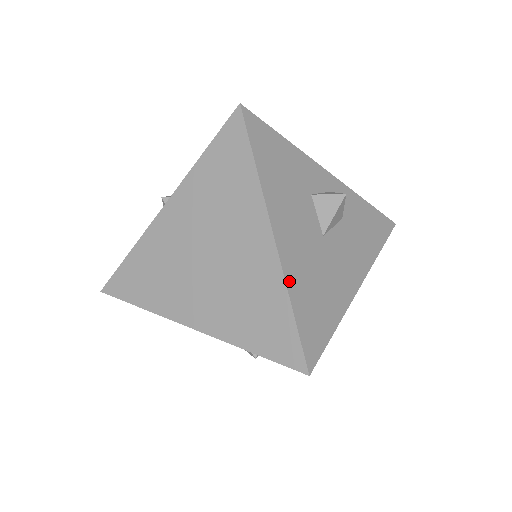
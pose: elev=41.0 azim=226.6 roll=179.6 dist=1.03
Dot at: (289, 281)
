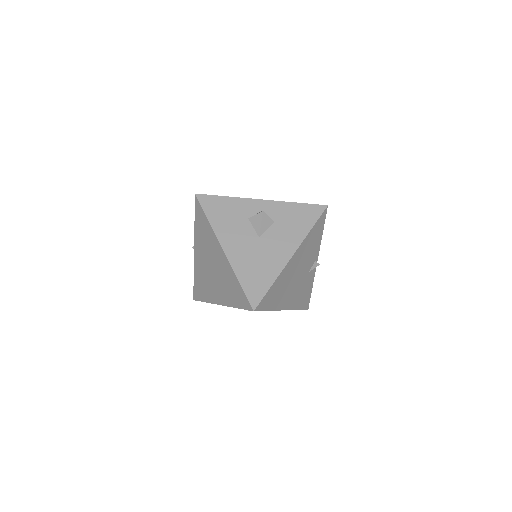
Dot at: (236, 269)
